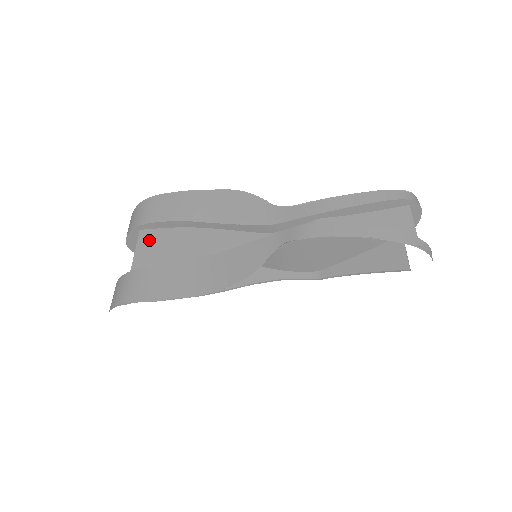
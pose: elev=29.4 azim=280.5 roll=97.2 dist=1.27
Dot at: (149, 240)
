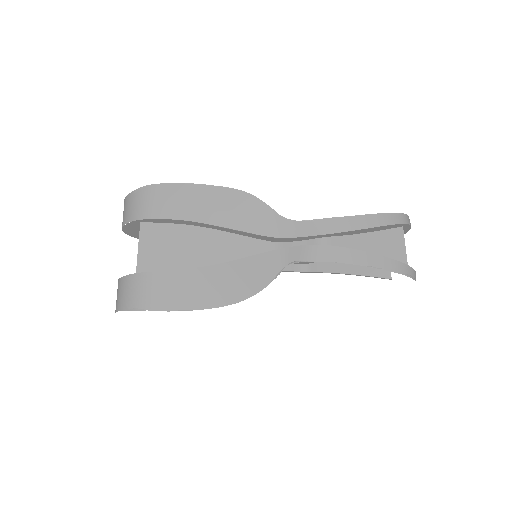
Dot at: (152, 236)
